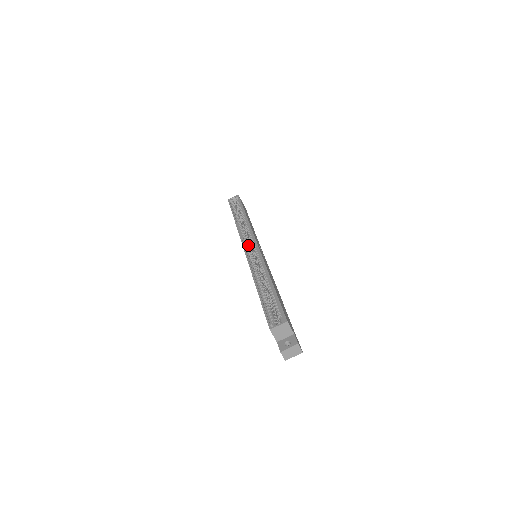
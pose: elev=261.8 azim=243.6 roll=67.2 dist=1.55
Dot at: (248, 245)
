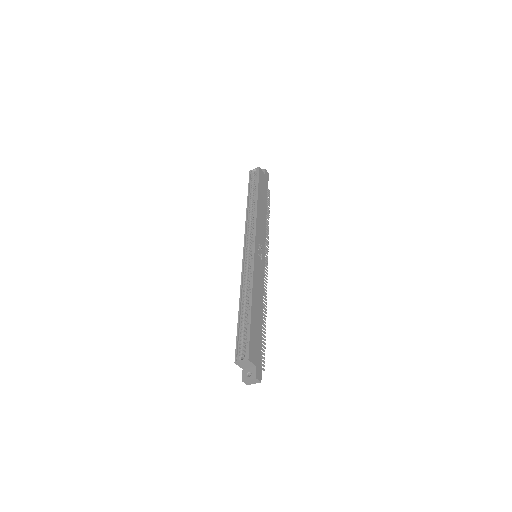
Dot at: (248, 247)
